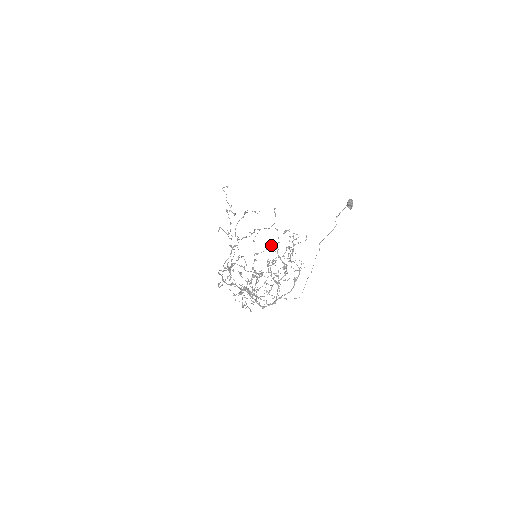
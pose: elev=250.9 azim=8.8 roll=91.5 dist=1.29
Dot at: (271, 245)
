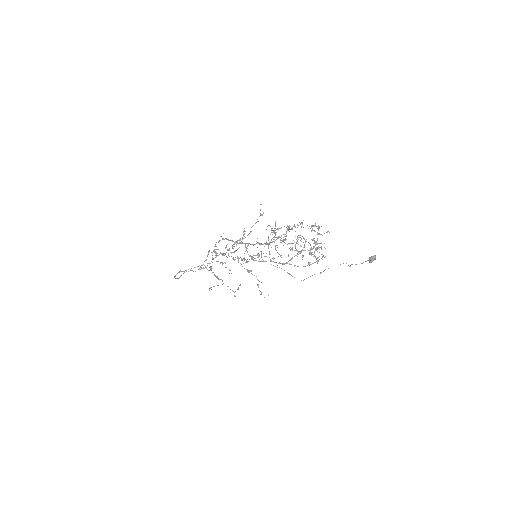
Dot at: occluded
